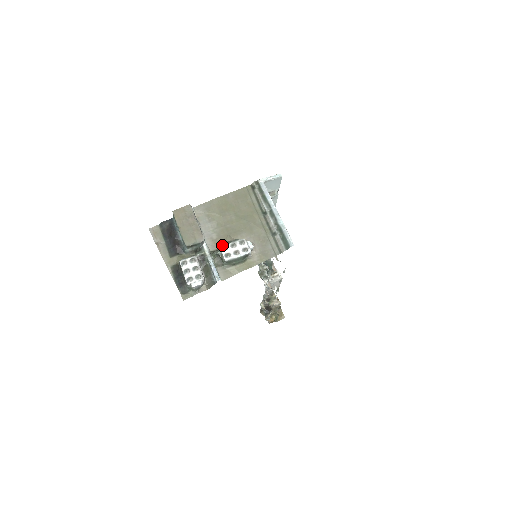
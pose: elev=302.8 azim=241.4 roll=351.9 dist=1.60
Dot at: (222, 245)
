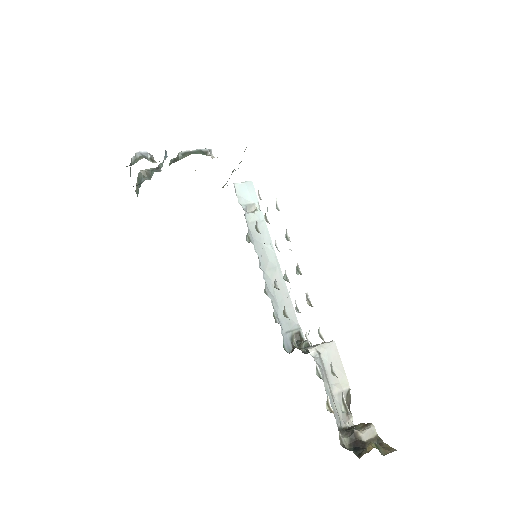
Dot at: occluded
